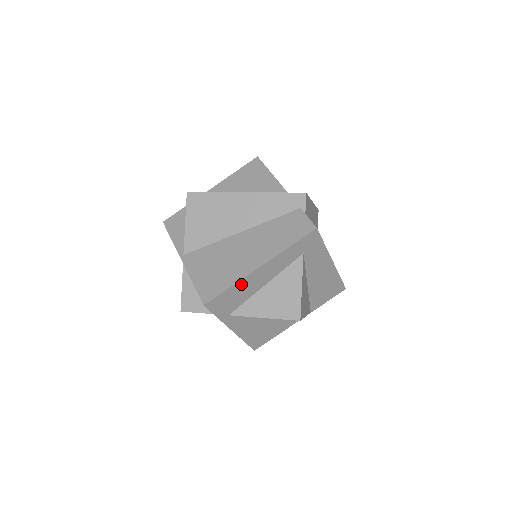
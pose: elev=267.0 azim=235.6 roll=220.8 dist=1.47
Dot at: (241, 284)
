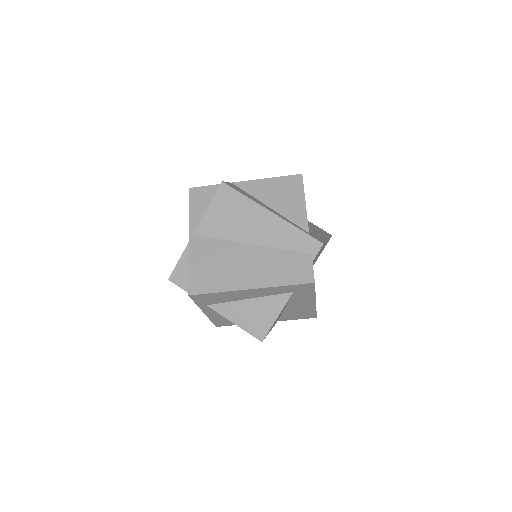
Dot at: (228, 293)
